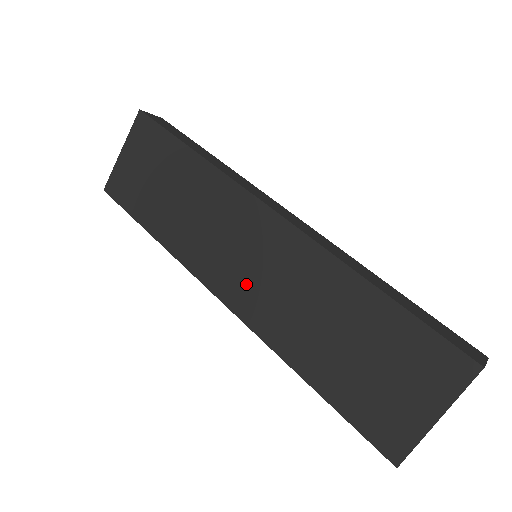
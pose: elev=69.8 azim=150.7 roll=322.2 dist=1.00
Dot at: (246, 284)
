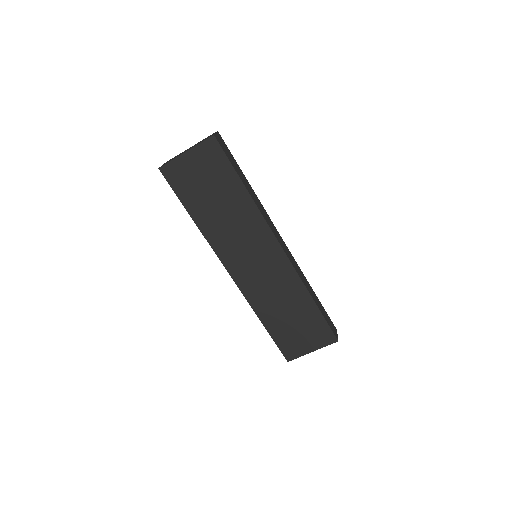
Dot at: (250, 274)
